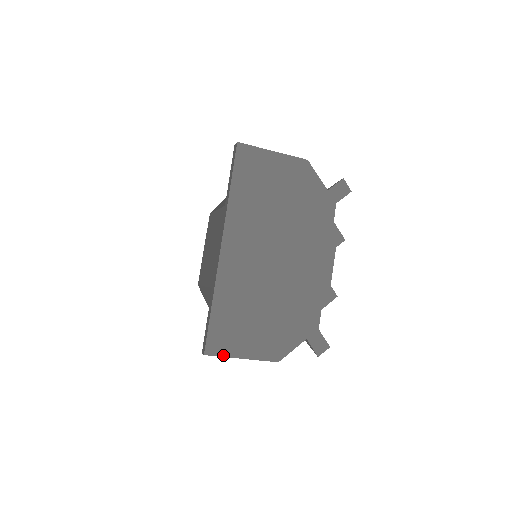
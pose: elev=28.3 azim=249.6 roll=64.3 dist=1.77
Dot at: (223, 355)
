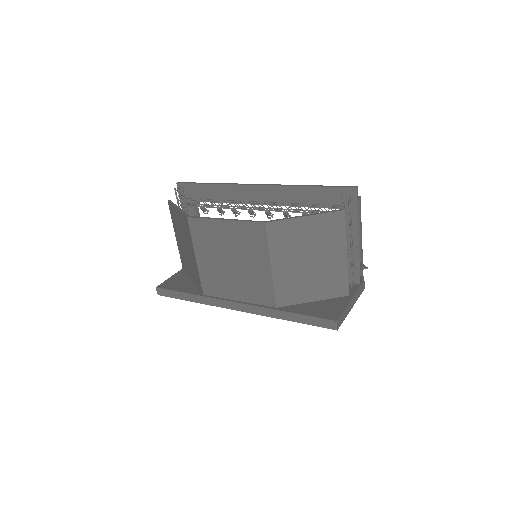
Dot at: occluded
